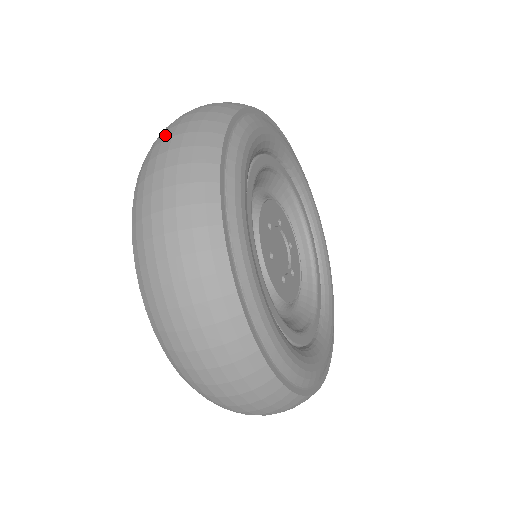
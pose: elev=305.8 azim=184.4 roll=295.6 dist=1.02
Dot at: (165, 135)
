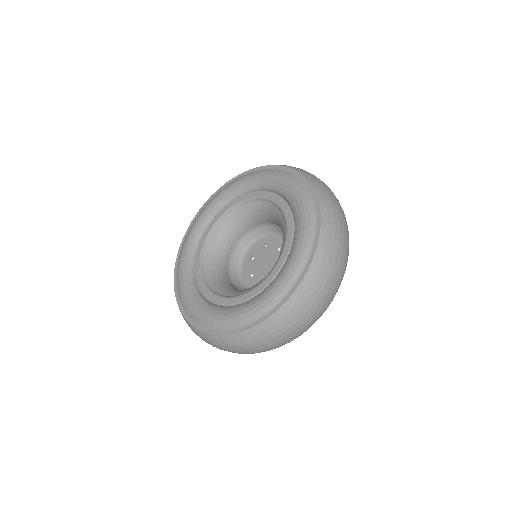
Dot at: occluded
